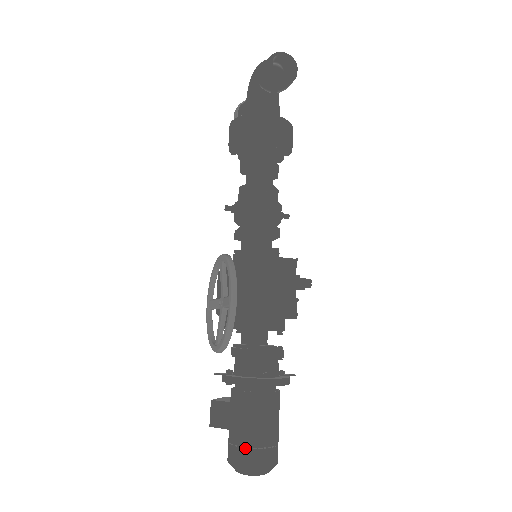
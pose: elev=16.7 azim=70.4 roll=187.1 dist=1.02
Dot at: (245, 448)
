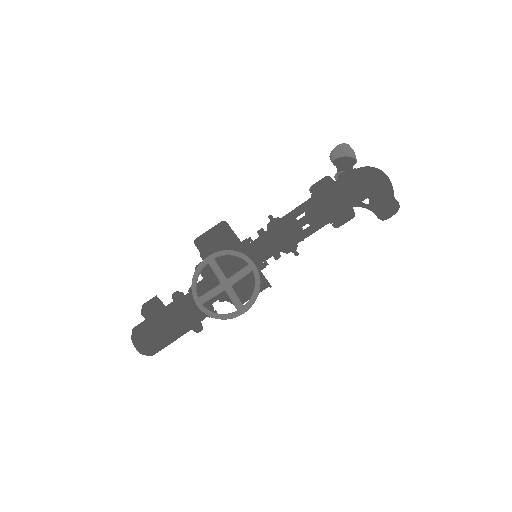
Dot at: (155, 346)
